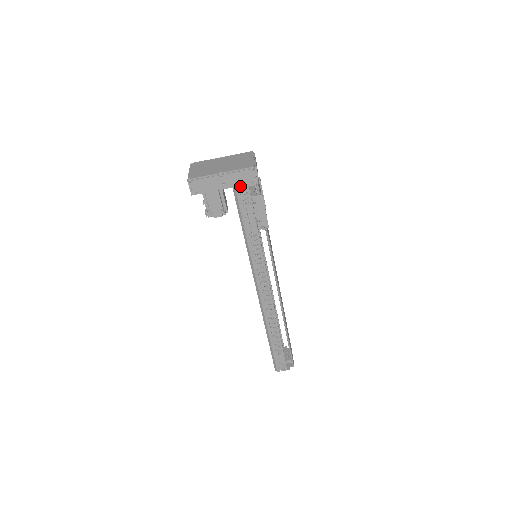
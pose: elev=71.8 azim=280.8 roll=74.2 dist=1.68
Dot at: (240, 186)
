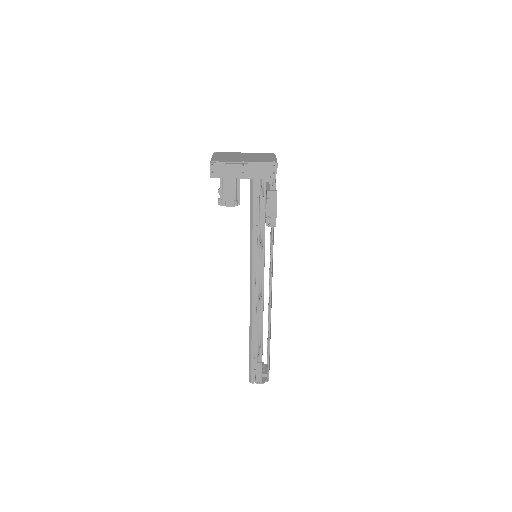
Dot at: (258, 179)
